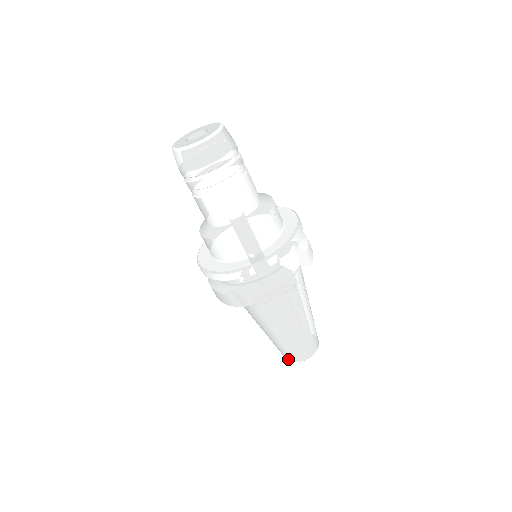
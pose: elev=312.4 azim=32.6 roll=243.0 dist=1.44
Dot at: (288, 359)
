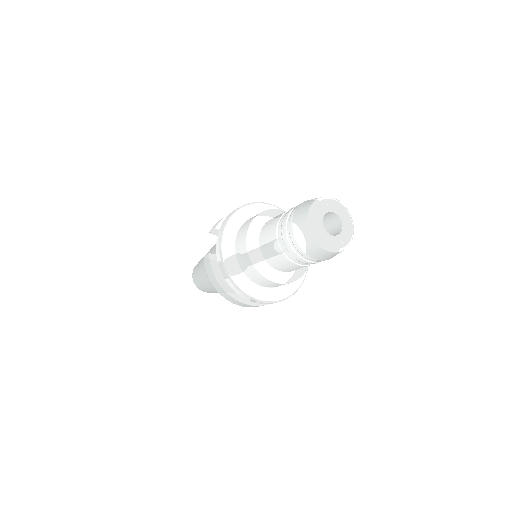
Dot at: (204, 291)
